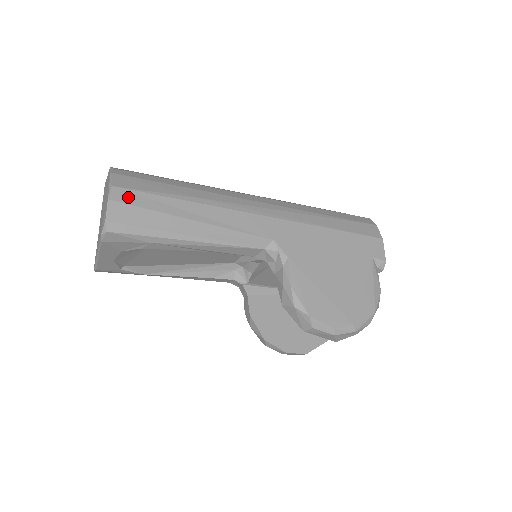
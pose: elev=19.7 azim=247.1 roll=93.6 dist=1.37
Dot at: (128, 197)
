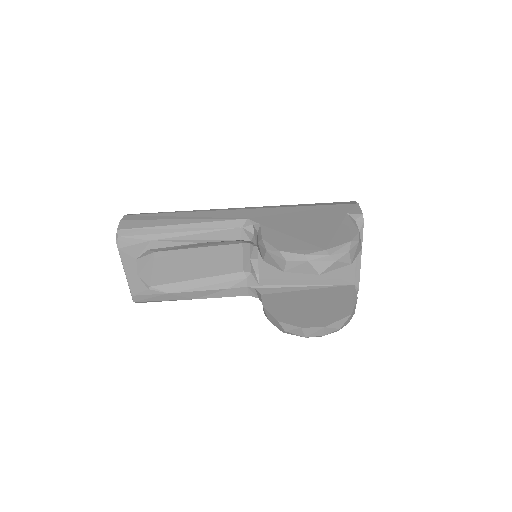
Dot at: (135, 217)
